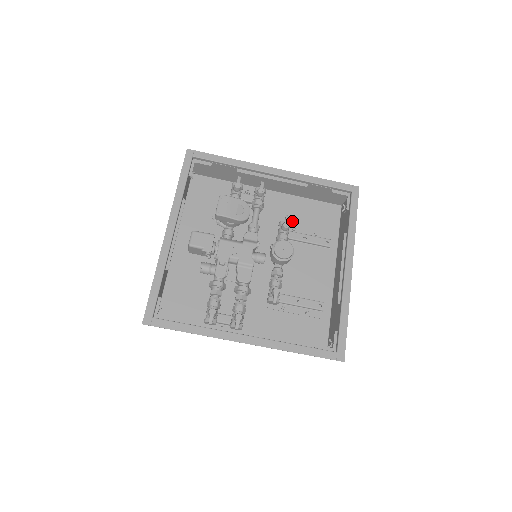
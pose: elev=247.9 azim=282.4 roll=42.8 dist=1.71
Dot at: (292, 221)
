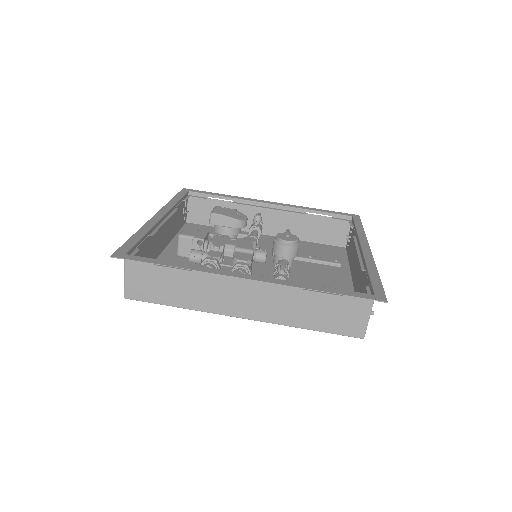
Dot at: occluded
